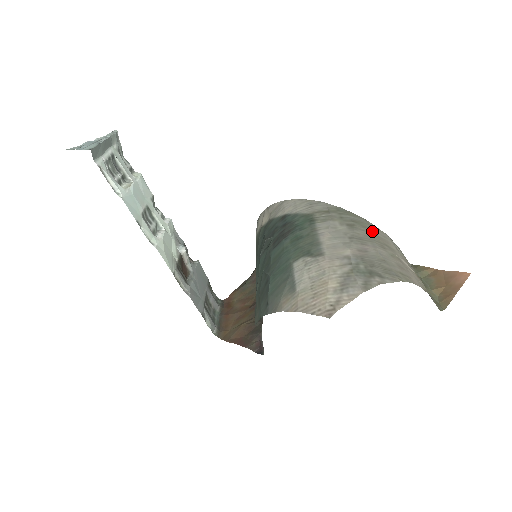
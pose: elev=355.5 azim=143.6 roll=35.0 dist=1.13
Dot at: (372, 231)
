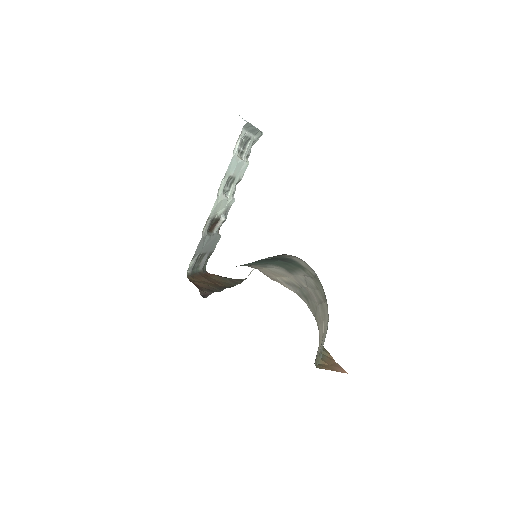
Dot at: occluded
